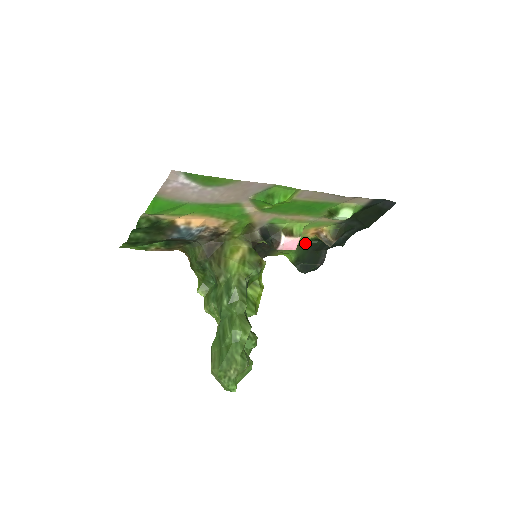
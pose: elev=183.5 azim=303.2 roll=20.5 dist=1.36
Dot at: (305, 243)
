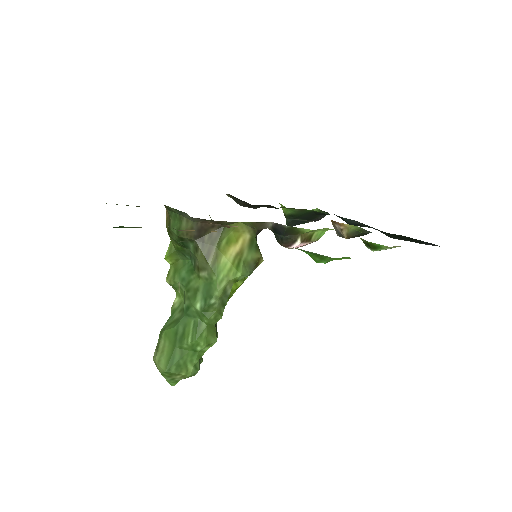
Dot at: (312, 209)
